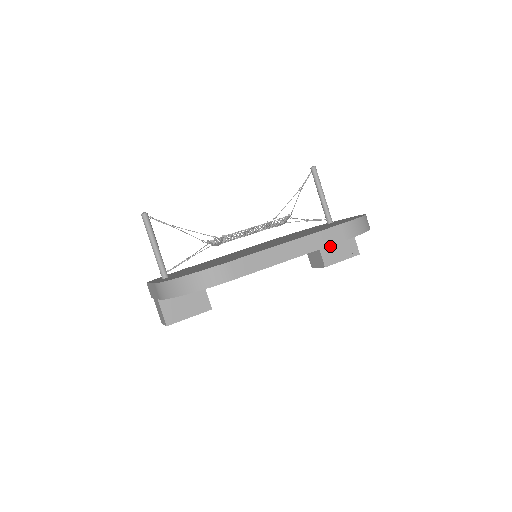
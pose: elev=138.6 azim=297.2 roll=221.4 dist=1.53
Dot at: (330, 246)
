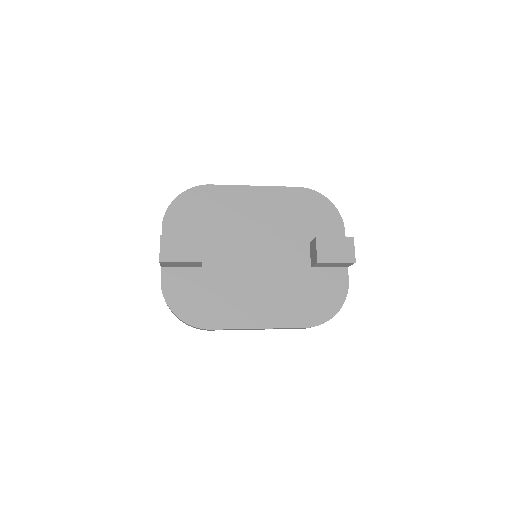
Dot at: occluded
